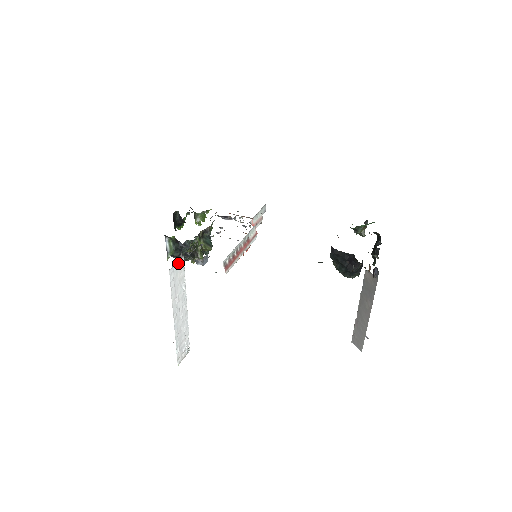
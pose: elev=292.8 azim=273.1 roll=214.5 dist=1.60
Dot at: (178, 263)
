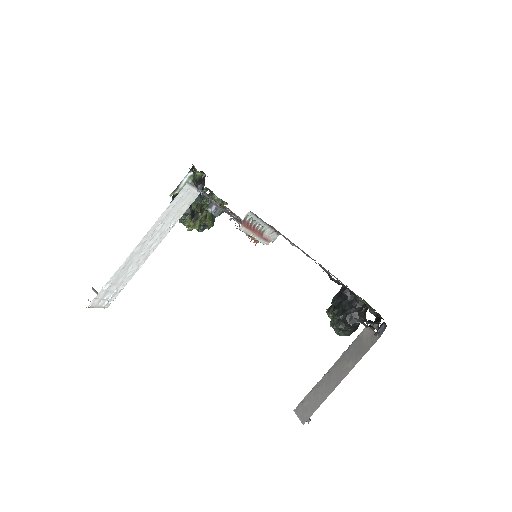
Dot at: (194, 190)
